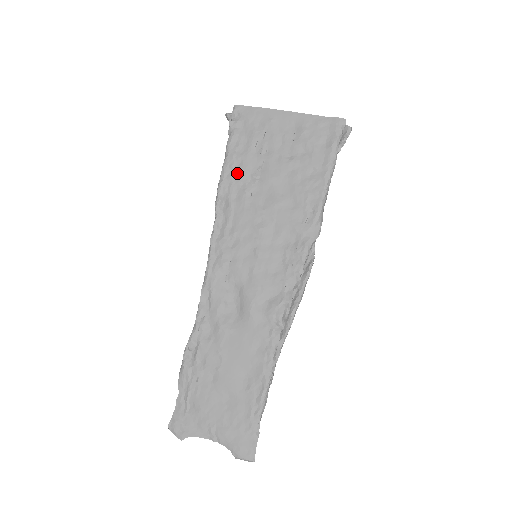
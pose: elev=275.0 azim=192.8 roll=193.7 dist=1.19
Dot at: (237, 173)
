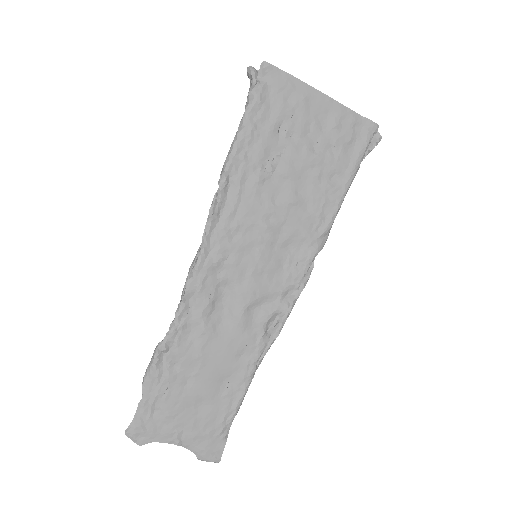
Dot at: (252, 153)
